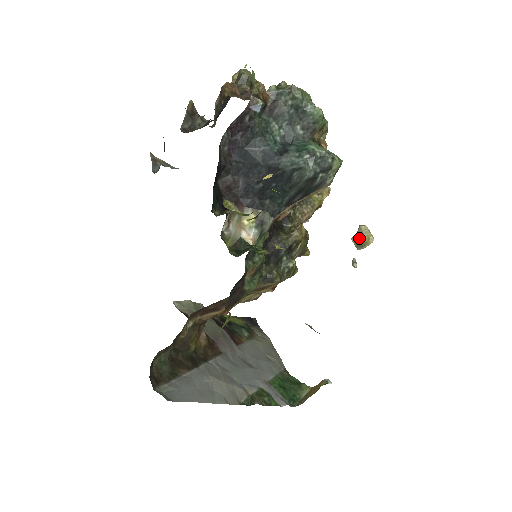
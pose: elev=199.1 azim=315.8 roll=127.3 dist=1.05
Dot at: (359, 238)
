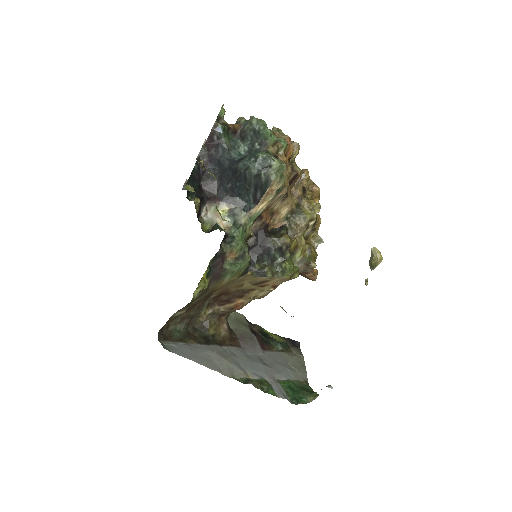
Dot at: (371, 260)
